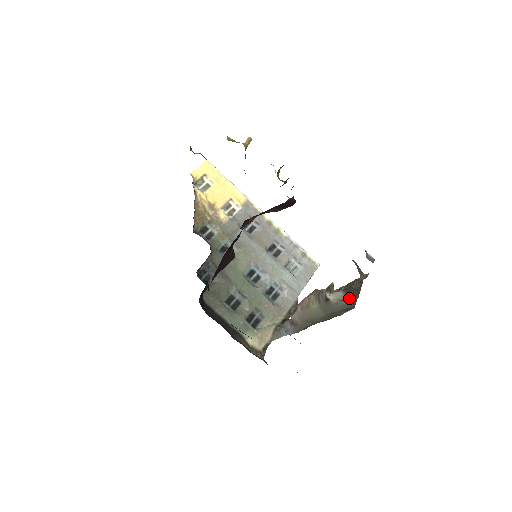
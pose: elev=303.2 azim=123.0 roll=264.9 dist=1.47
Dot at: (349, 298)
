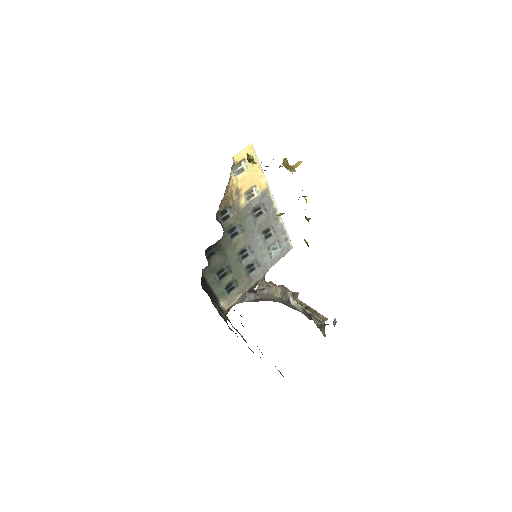
Dot at: occluded
